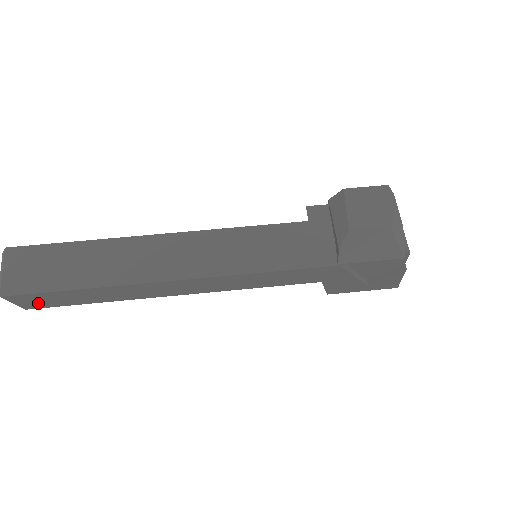
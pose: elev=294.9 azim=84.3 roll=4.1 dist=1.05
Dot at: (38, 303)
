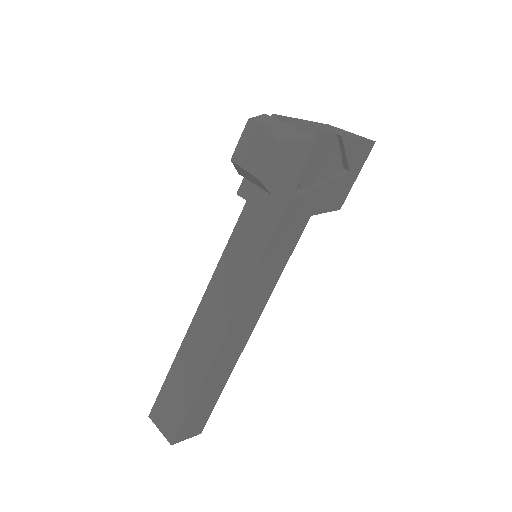
Dot at: (197, 425)
